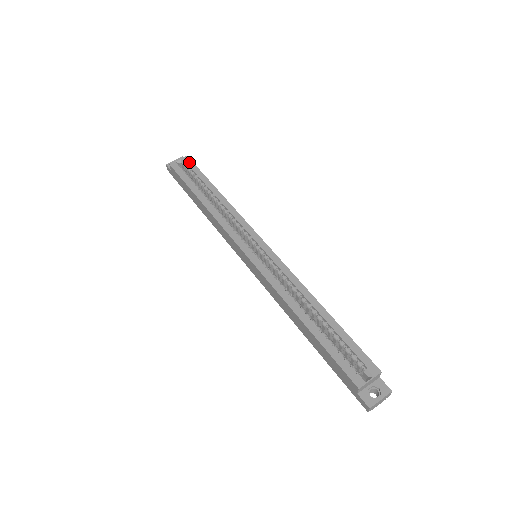
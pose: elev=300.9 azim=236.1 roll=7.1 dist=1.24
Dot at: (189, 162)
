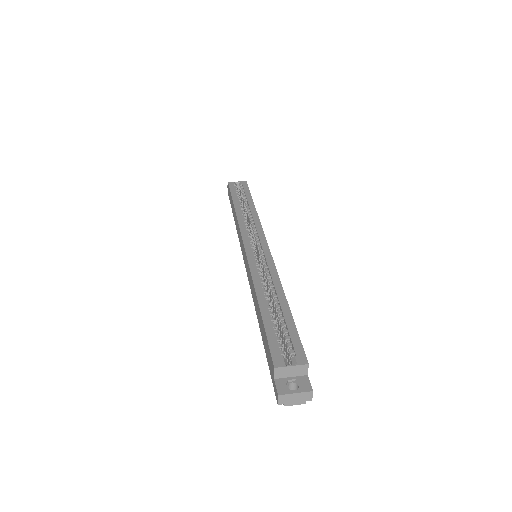
Dot at: (245, 184)
